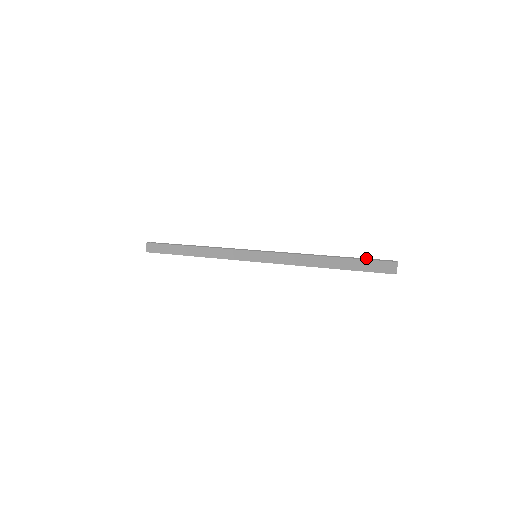
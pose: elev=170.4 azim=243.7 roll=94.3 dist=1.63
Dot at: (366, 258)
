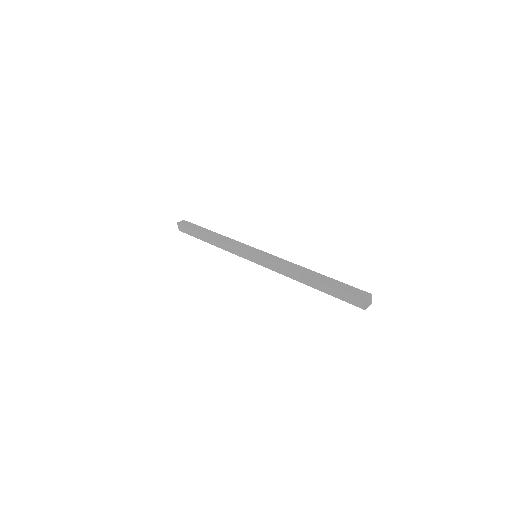
Dot at: (344, 283)
